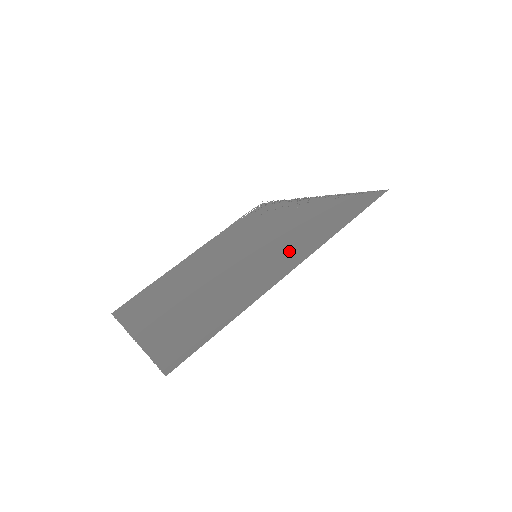
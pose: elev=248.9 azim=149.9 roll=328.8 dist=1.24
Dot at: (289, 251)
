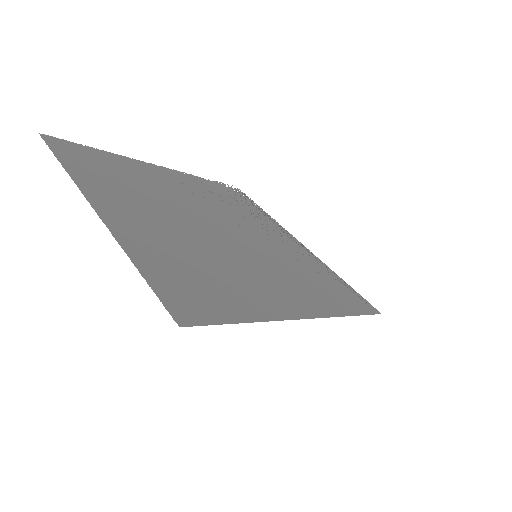
Dot at: (298, 289)
